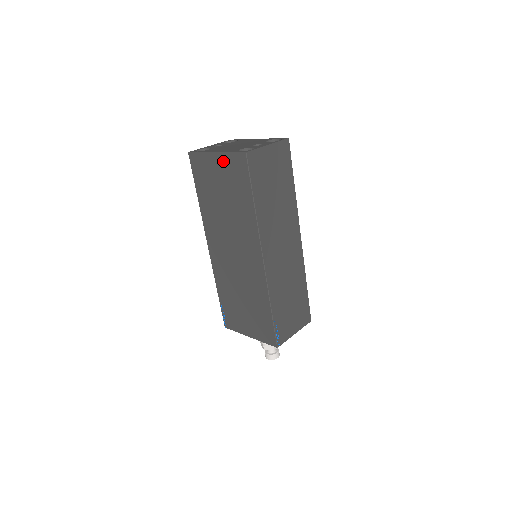
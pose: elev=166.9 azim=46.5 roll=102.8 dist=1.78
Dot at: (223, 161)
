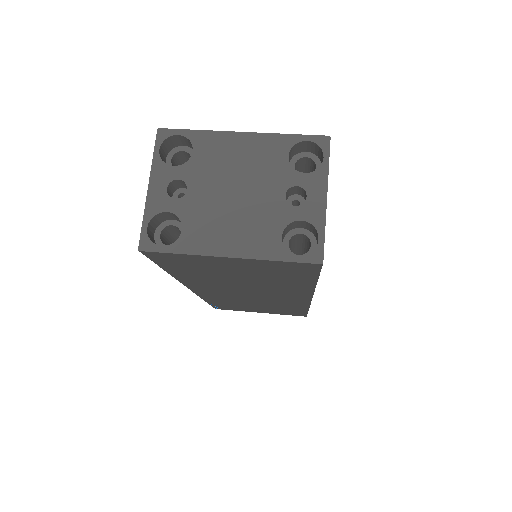
Dot at: (251, 264)
